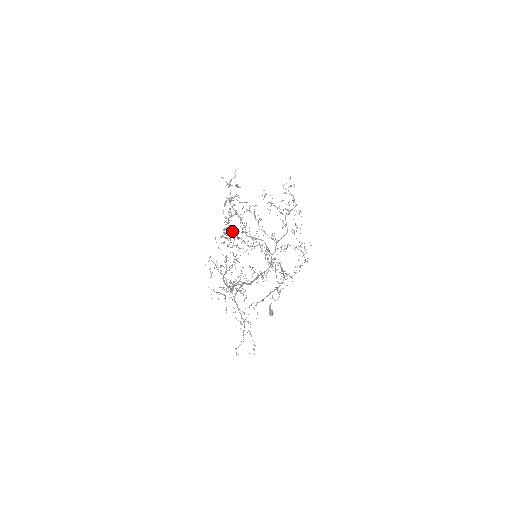
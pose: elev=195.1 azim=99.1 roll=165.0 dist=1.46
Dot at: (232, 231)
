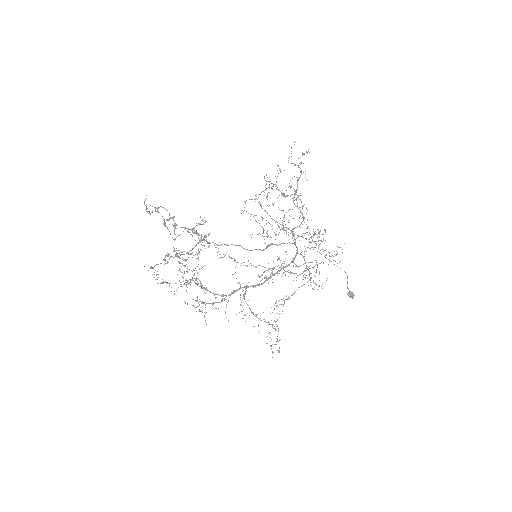
Dot at: (177, 253)
